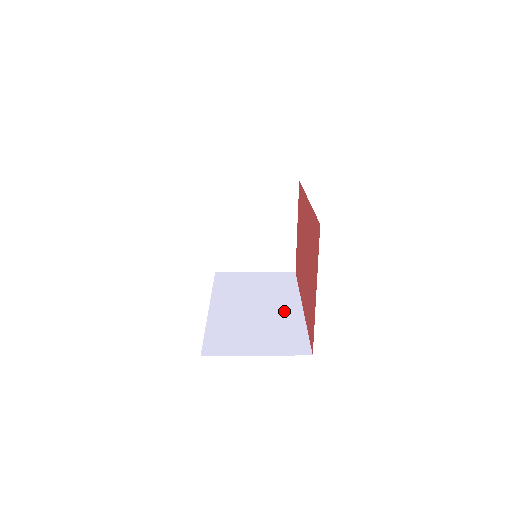
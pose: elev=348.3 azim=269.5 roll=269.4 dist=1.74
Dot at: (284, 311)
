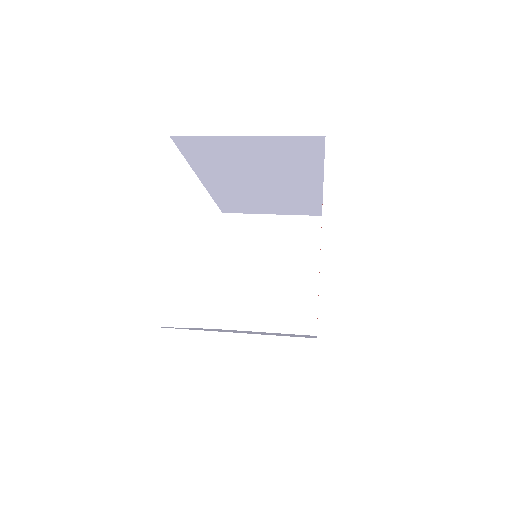
Dot at: occluded
